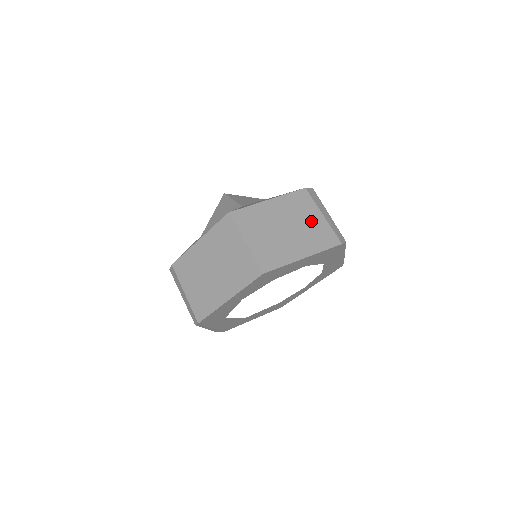
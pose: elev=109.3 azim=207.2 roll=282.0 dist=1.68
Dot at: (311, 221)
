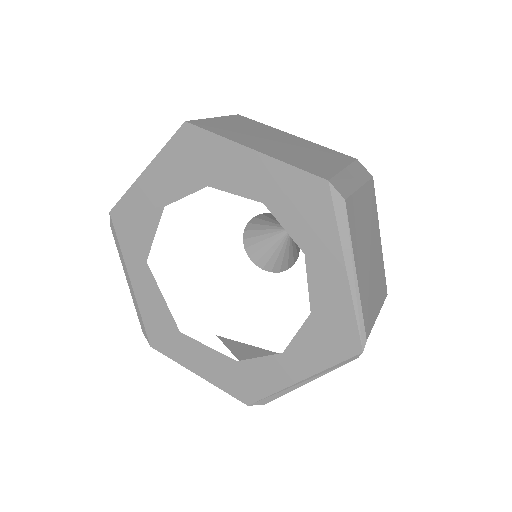
Dot at: (318, 159)
